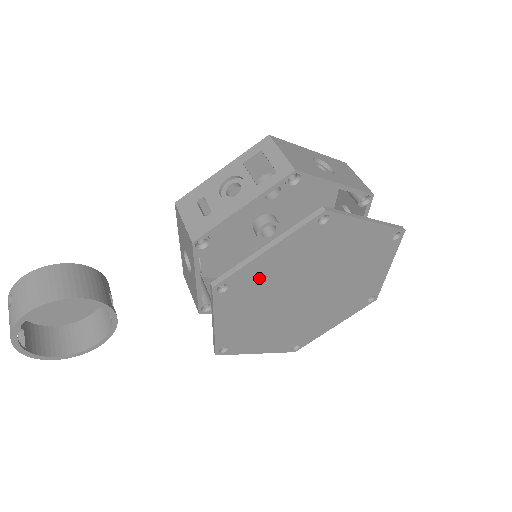
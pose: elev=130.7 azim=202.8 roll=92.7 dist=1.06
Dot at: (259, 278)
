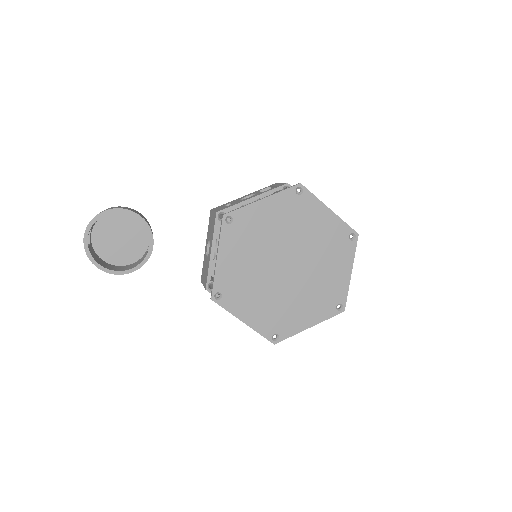
Dot at: (254, 224)
